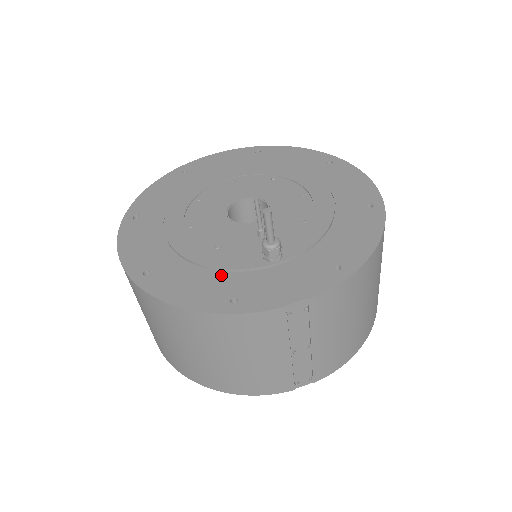
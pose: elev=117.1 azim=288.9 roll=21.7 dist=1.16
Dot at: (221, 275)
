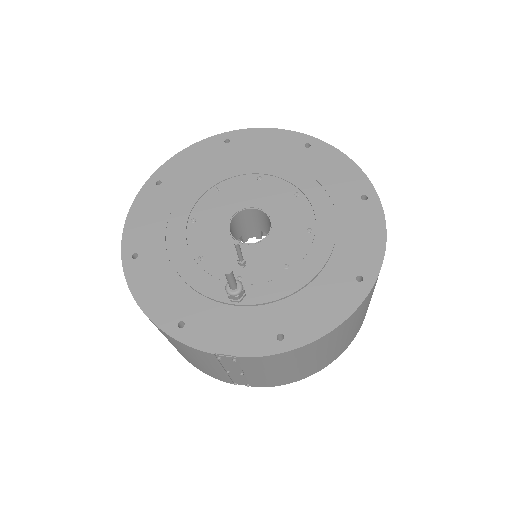
Dot at: (187, 291)
